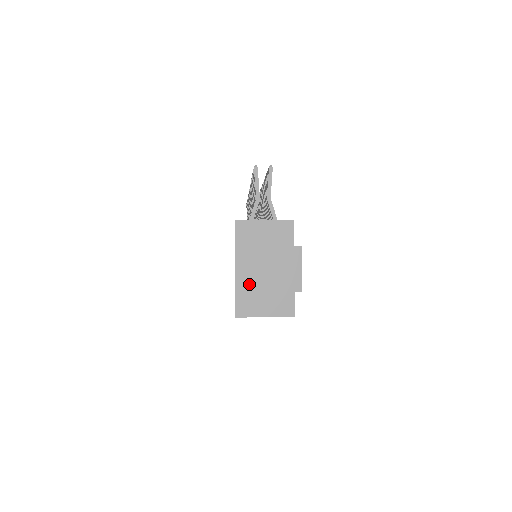
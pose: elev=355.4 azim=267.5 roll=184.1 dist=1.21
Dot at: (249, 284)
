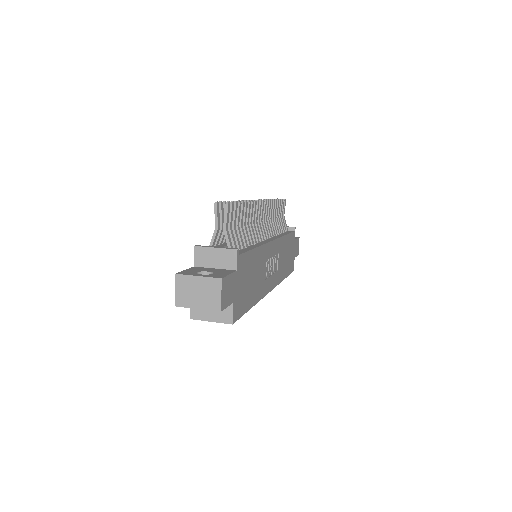
Dot at: (184, 302)
